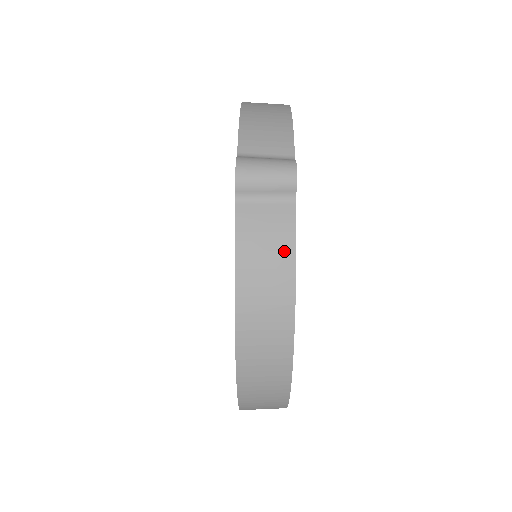
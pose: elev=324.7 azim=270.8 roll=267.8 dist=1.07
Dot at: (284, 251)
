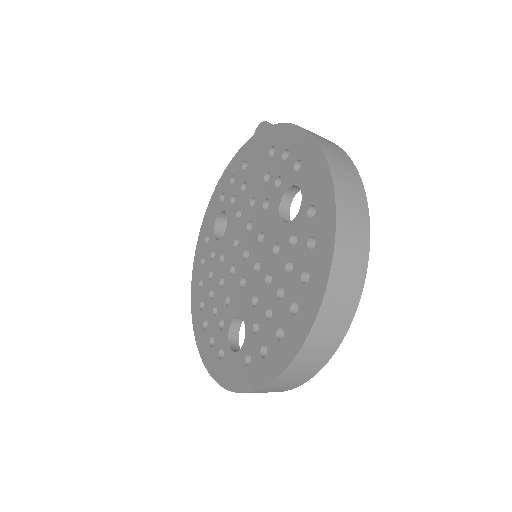
Dot at: occluded
